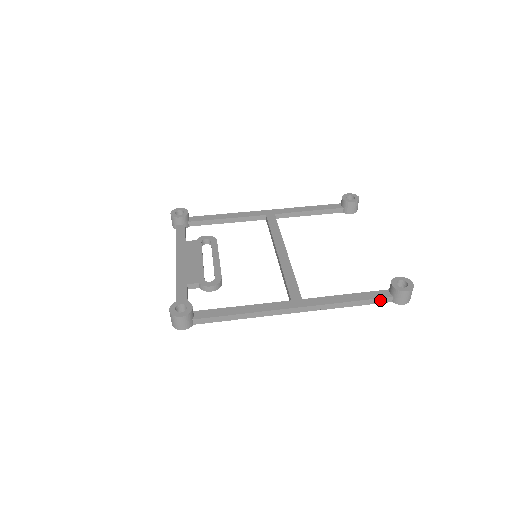
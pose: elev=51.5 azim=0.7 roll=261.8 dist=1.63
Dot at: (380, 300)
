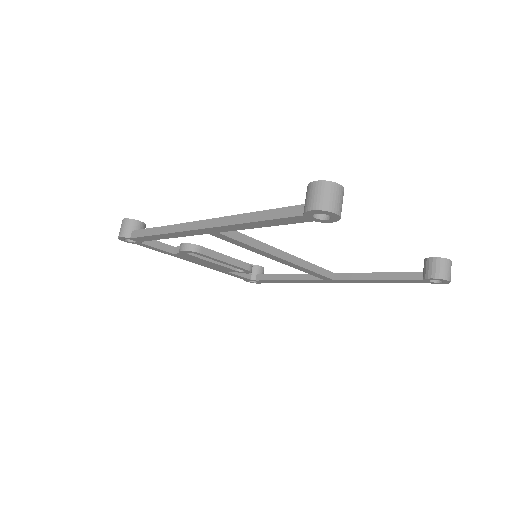
Dot at: (288, 211)
